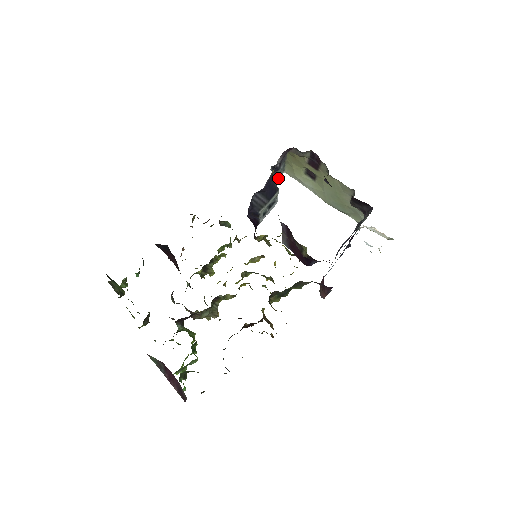
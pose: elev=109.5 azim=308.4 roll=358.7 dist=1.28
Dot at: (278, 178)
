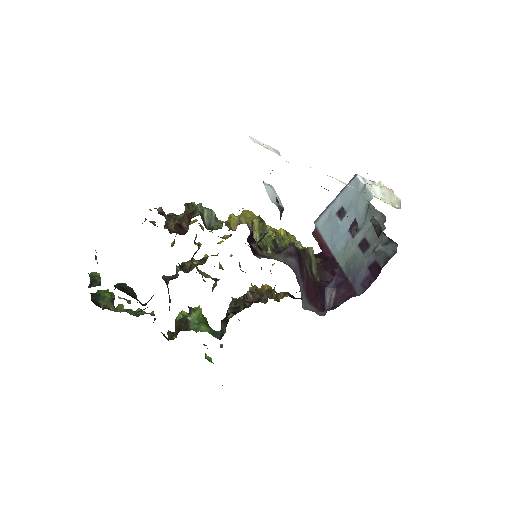
Dot at: occluded
